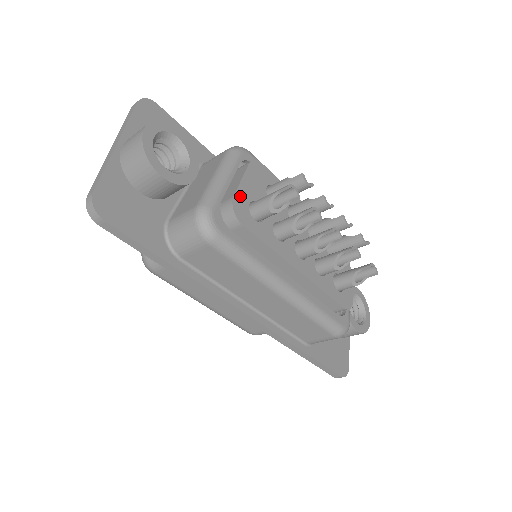
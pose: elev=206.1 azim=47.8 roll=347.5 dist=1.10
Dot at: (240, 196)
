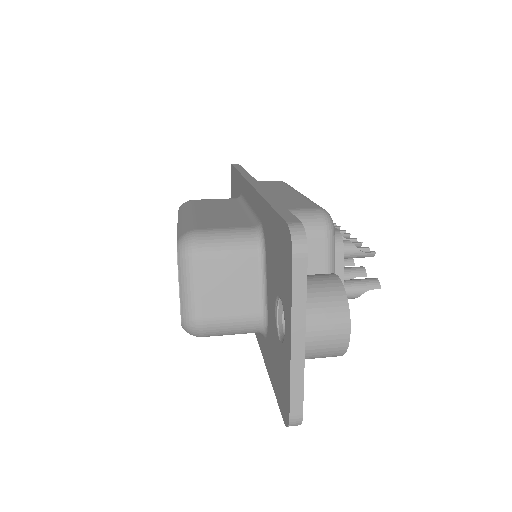
Dot at: occluded
